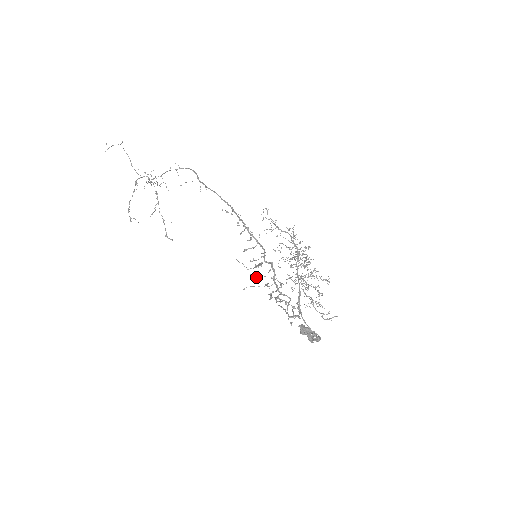
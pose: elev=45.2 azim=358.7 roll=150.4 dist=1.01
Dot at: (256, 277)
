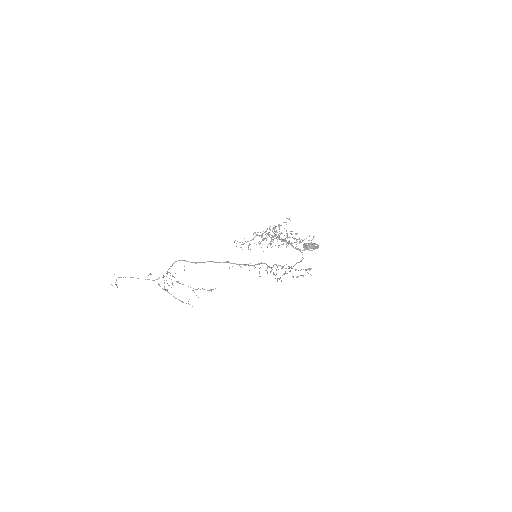
Dot at: (276, 274)
